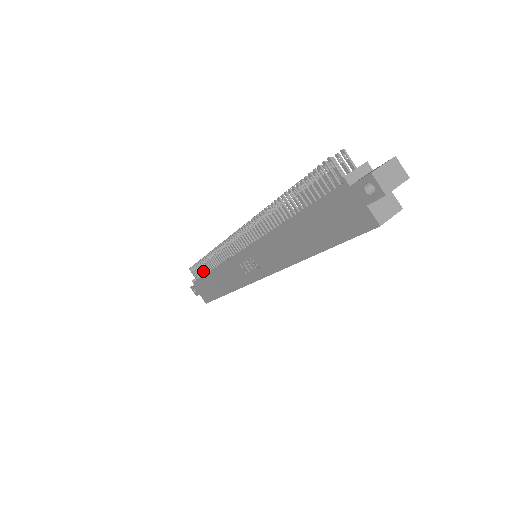
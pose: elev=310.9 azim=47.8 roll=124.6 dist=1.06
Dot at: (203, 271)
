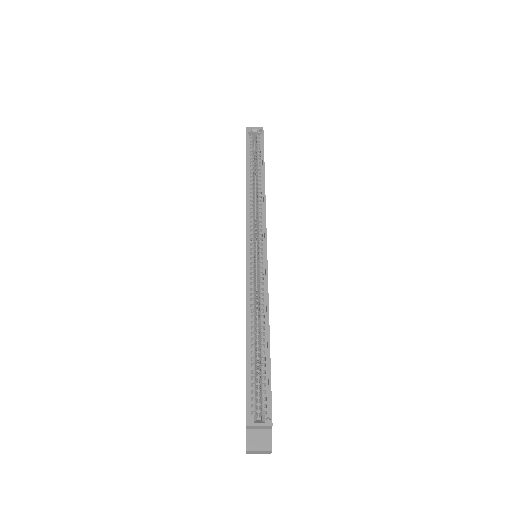
Dot at: occluded
